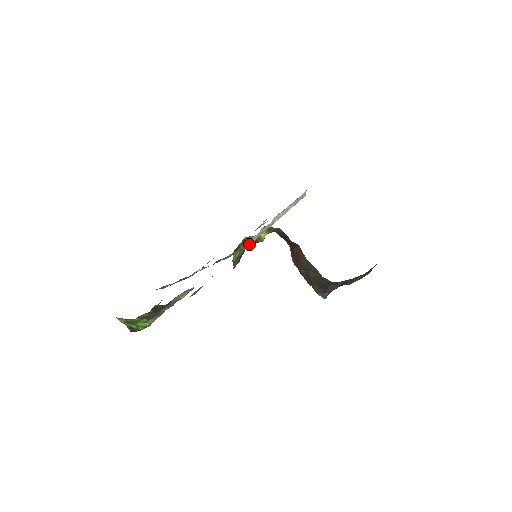
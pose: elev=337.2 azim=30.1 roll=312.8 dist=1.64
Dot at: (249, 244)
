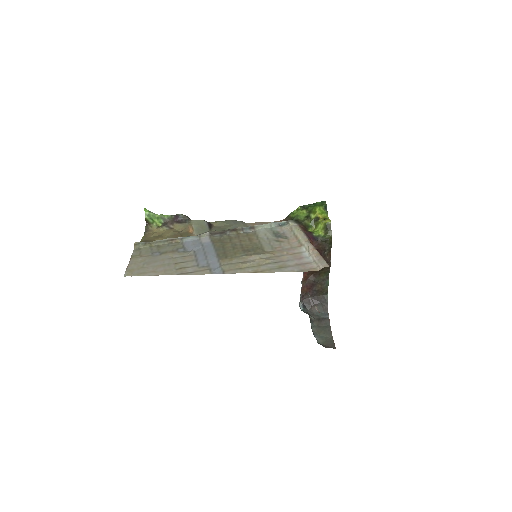
Dot at: (290, 228)
